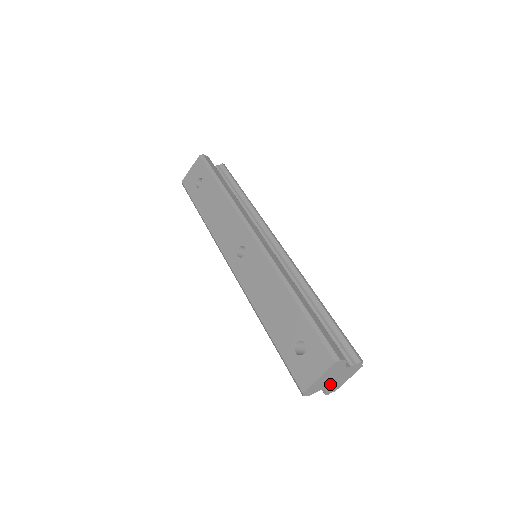
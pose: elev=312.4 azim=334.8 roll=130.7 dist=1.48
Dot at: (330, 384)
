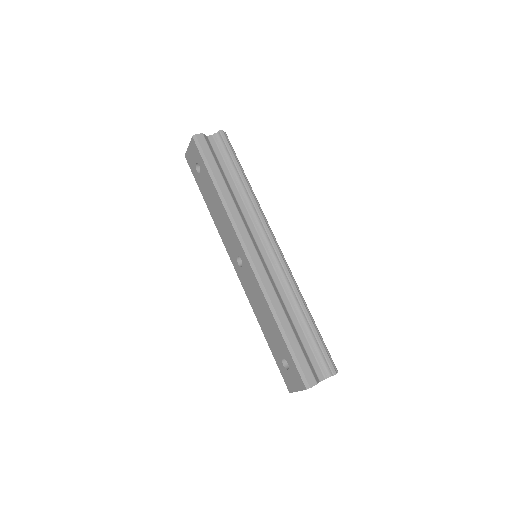
Dot at: occluded
